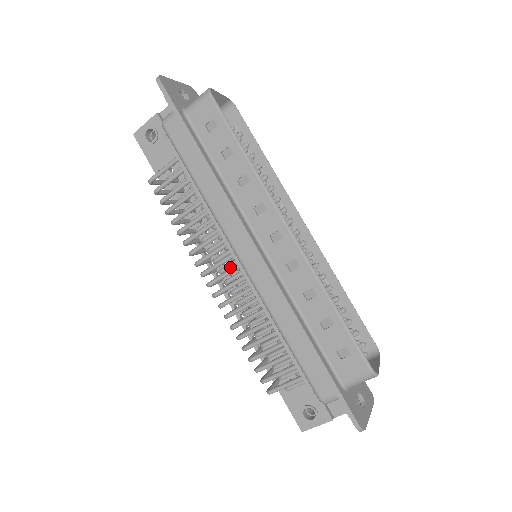
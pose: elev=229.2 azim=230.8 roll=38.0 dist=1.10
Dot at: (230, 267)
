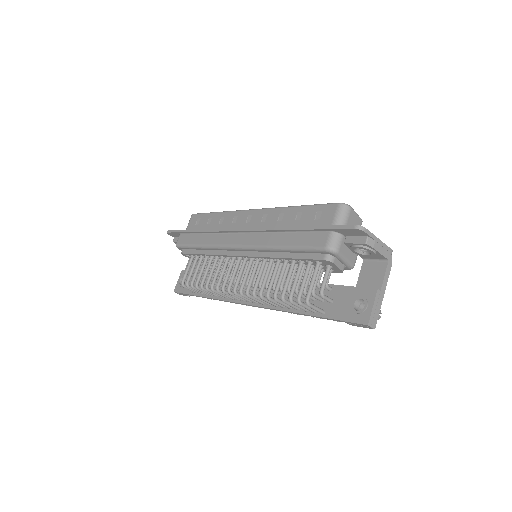
Dot at: occluded
